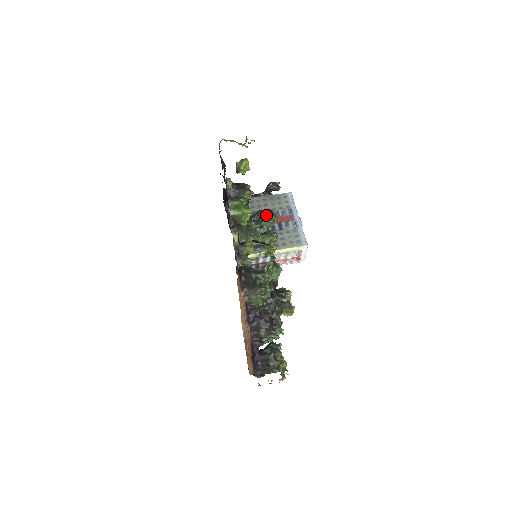
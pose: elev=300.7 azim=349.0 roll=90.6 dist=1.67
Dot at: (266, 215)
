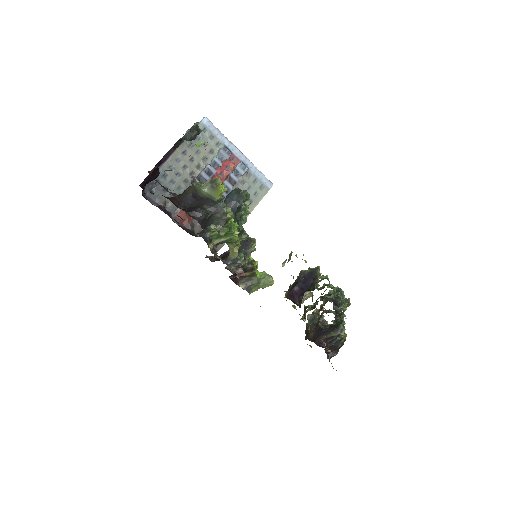
Dot at: (242, 205)
